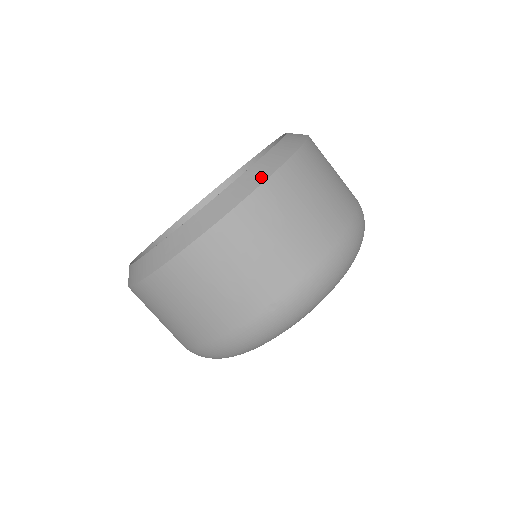
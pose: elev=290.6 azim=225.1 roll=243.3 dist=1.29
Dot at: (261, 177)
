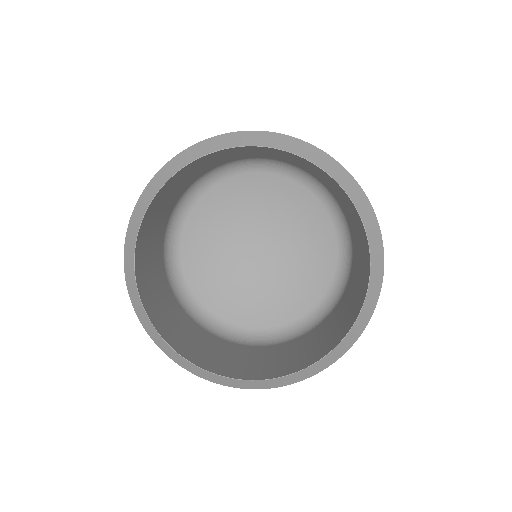
Dot at: (324, 367)
